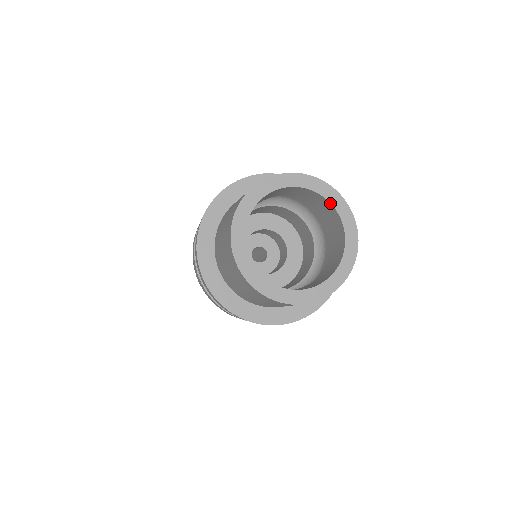
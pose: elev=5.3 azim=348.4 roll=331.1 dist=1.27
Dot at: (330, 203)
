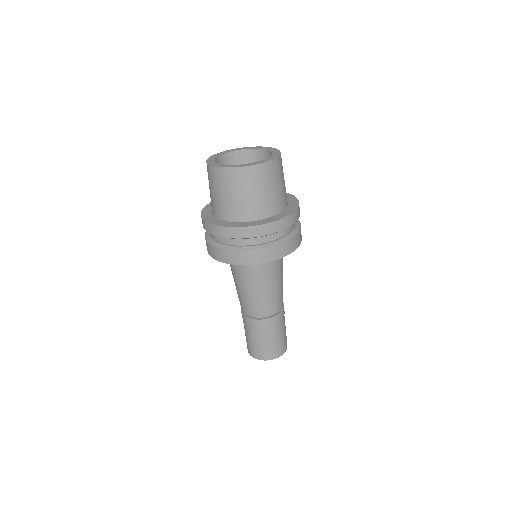
Dot at: (258, 149)
